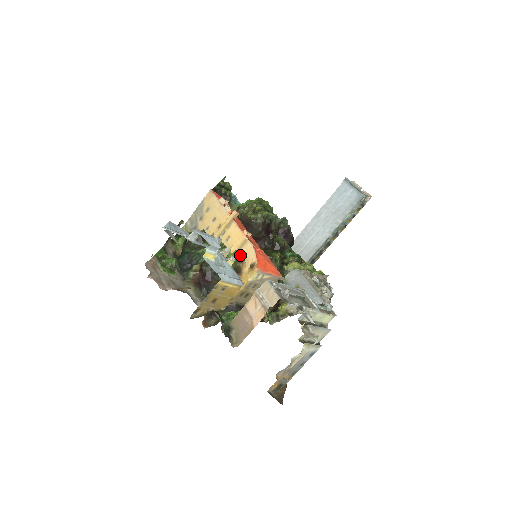
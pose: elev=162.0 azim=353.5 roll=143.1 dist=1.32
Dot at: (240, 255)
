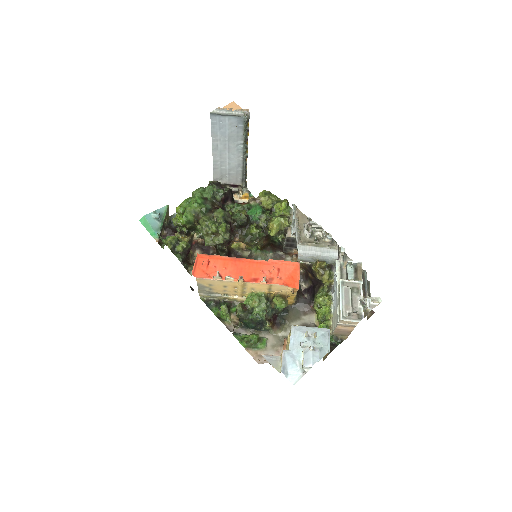
Dot at: (274, 290)
